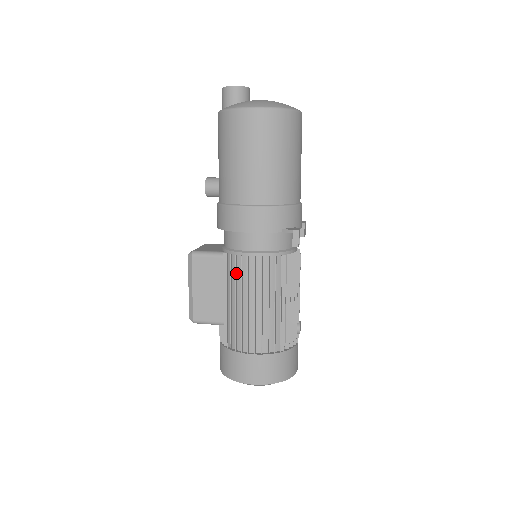
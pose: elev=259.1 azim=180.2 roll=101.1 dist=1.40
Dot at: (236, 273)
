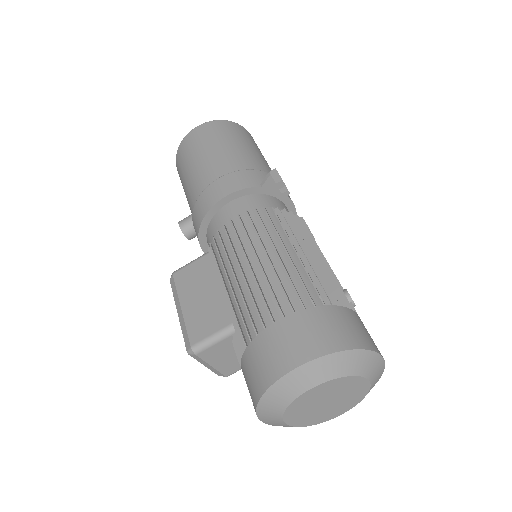
Dot at: (225, 248)
